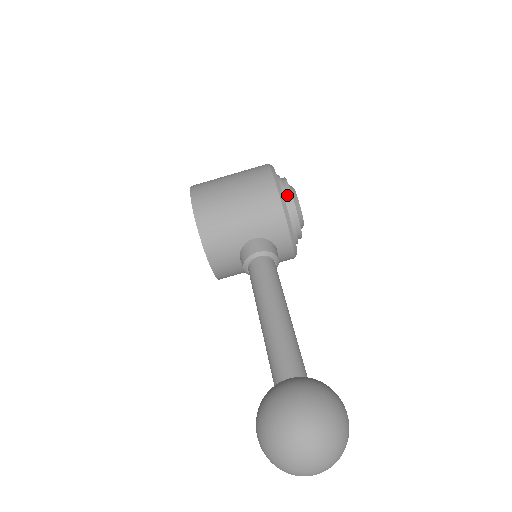
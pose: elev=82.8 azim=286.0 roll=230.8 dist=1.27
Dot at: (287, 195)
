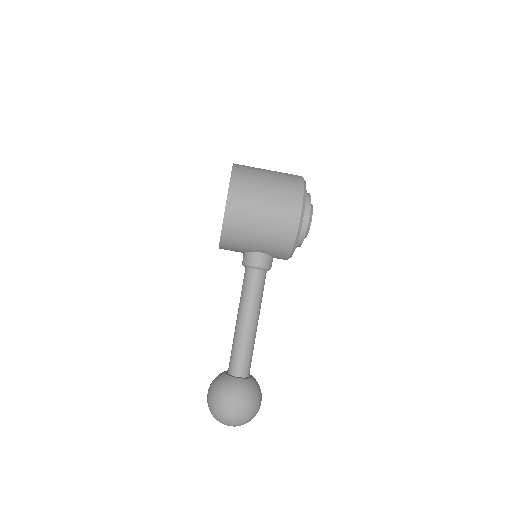
Dot at: (303, 229)
